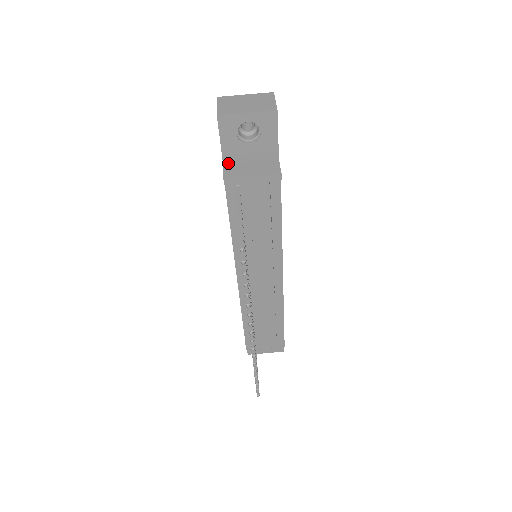
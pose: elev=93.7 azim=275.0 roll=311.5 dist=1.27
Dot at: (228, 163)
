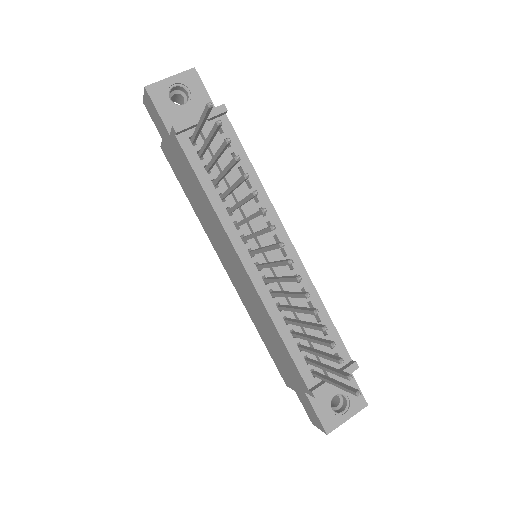
Dot at: occluded
